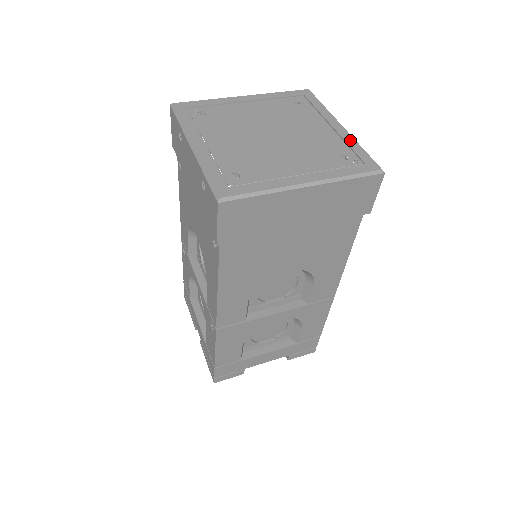
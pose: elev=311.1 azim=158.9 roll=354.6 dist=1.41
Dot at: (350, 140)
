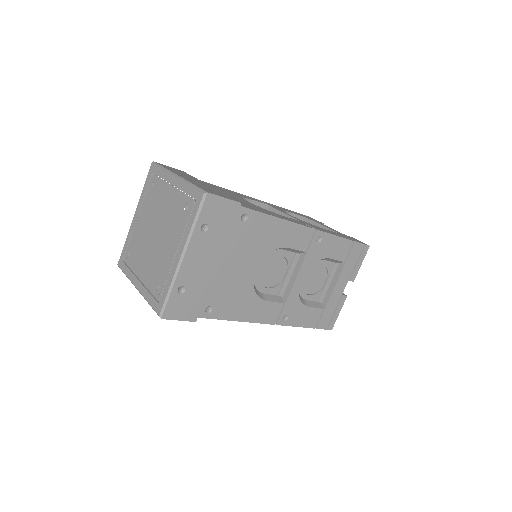
Dot at: (171, 276)
